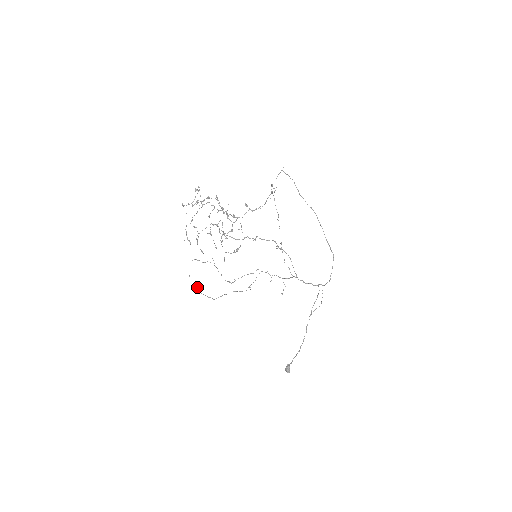
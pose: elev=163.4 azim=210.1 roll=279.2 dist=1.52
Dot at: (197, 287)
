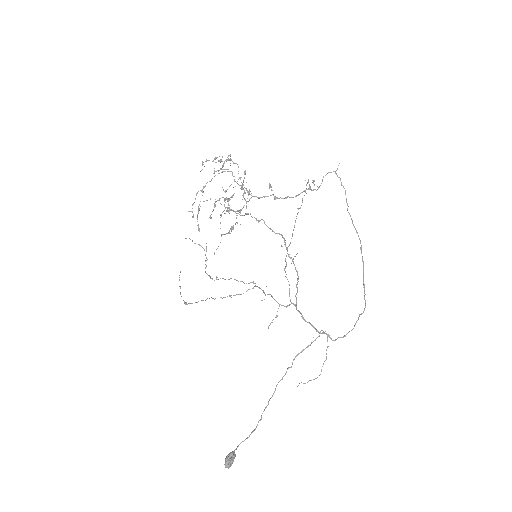
Dot at: occluded
